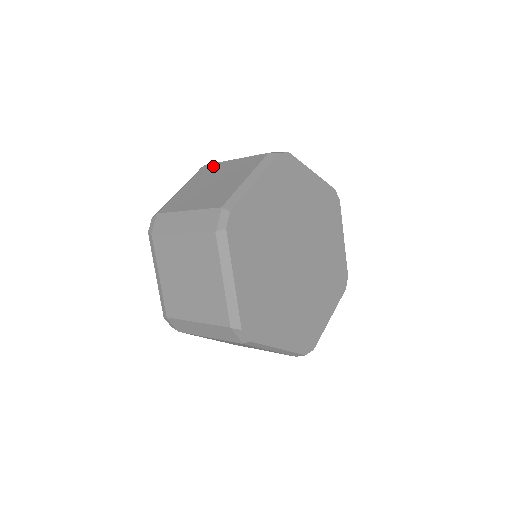
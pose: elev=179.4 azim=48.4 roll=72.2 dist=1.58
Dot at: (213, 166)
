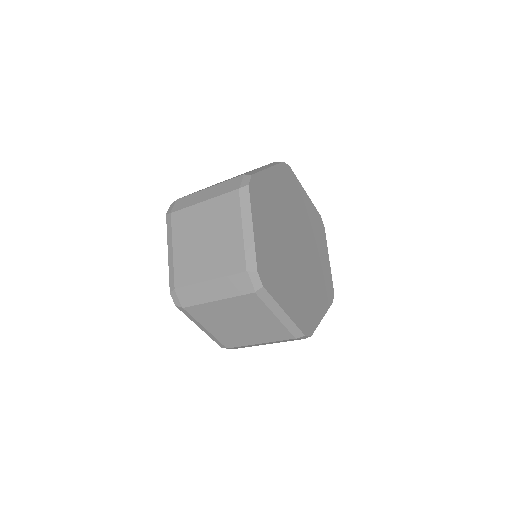
Dot at: occluded
